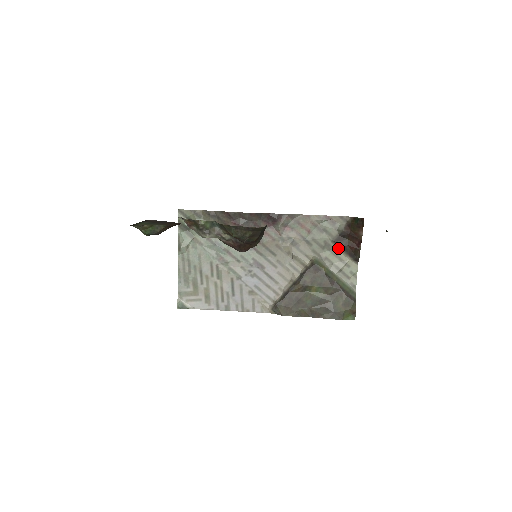
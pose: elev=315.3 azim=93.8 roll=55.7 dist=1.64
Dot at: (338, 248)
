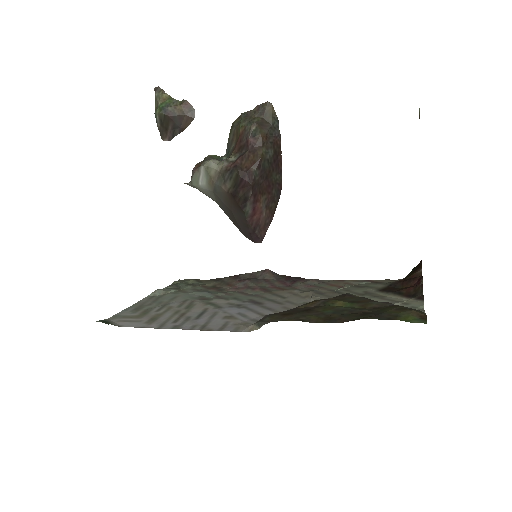
Dot at: (386, 294)
